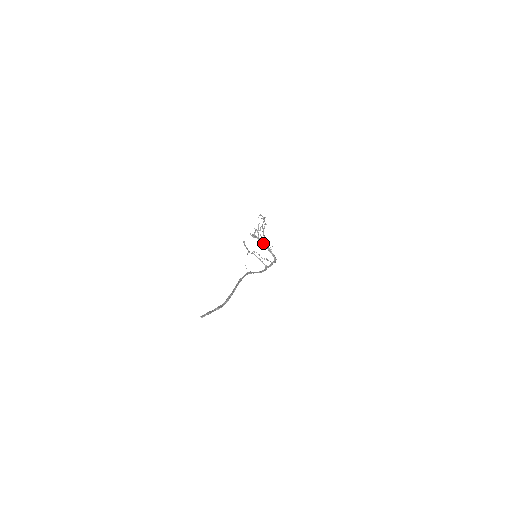
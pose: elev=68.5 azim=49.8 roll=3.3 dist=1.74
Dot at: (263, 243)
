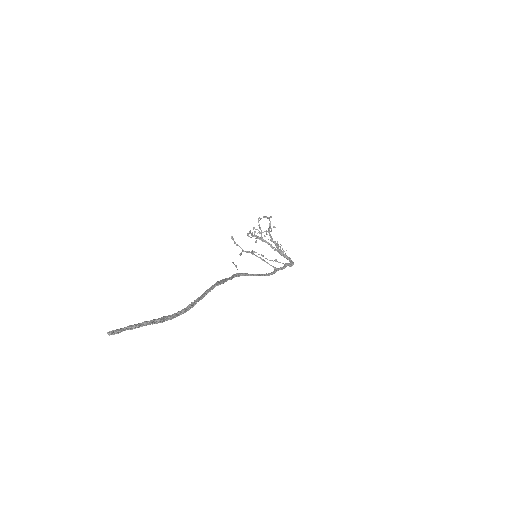
Dot at: (269, 243)
